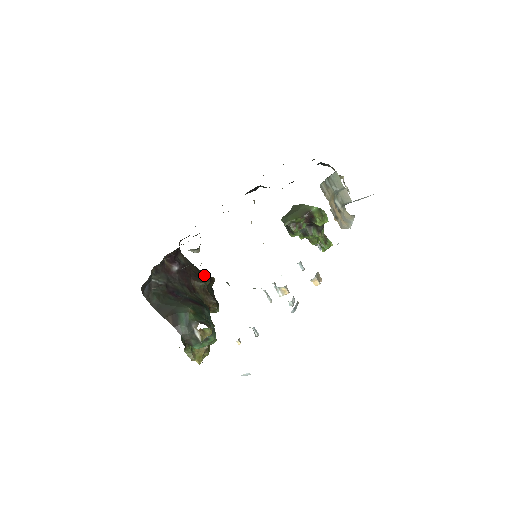
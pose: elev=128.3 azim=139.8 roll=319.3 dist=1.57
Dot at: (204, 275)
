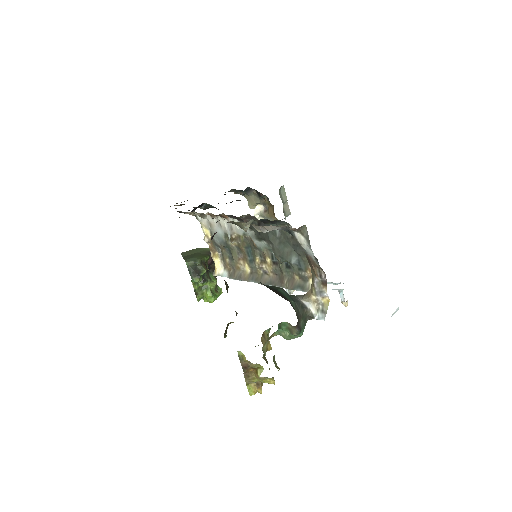
Dot at: occluded
